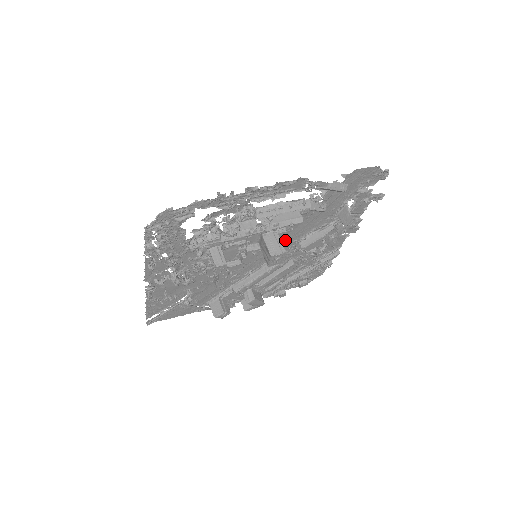
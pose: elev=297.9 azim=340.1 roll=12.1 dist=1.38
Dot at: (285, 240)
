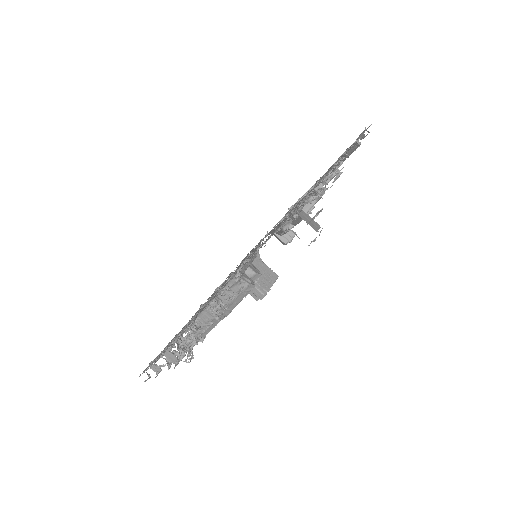
Dot at: occluded
